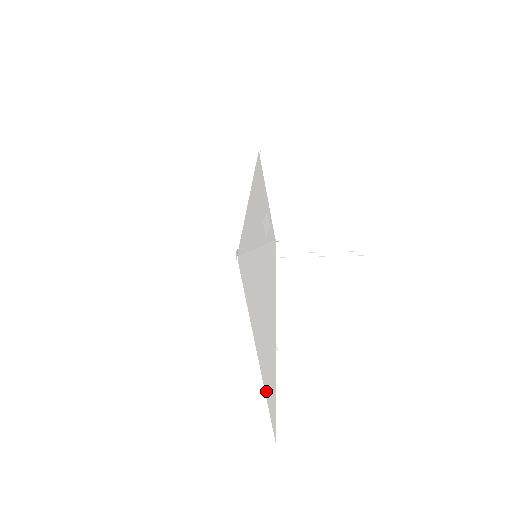
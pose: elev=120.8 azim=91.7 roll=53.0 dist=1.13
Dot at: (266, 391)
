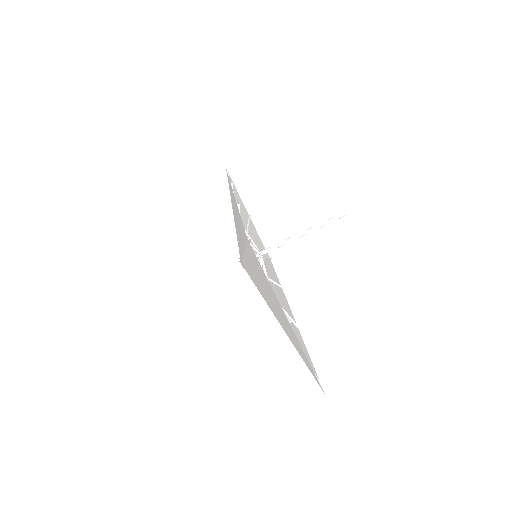
Dot at: (302, 358)
